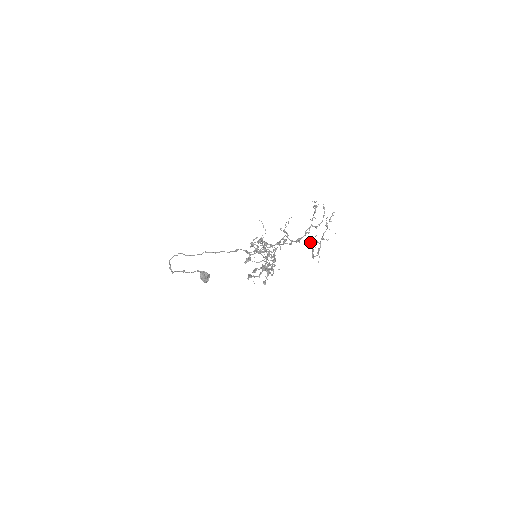
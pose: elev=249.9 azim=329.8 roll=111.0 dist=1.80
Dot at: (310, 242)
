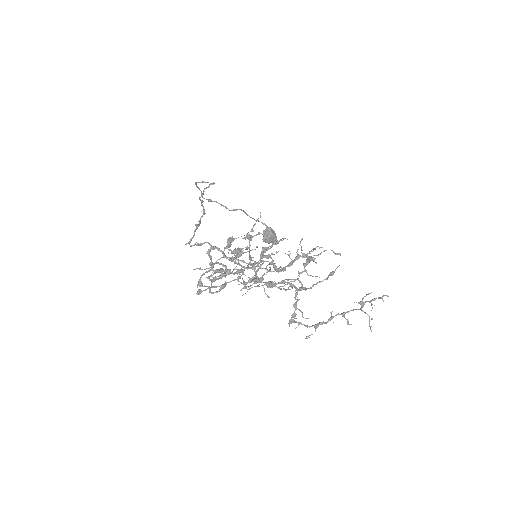
Dot at: occluded
